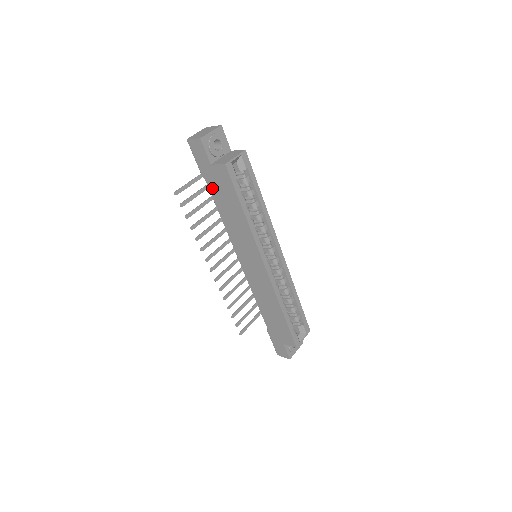
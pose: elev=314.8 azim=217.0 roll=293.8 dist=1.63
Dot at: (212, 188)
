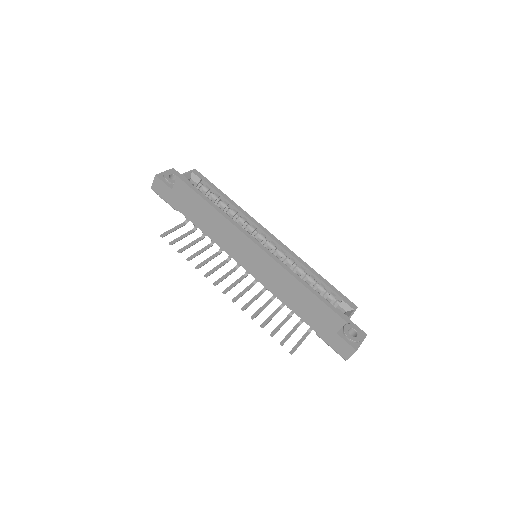
Dot at: (185, 212)
